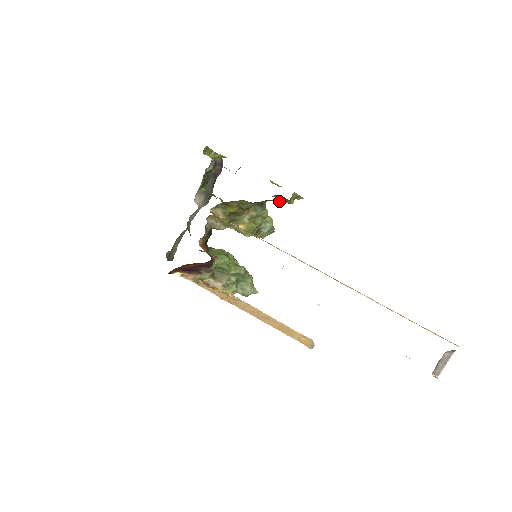
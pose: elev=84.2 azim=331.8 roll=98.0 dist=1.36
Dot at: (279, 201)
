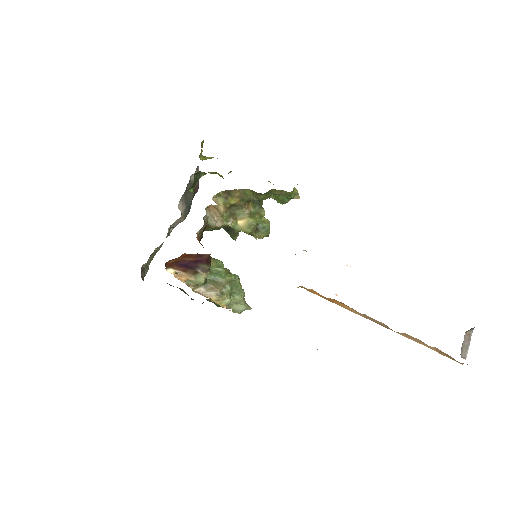
Dot at: (282, 192)
